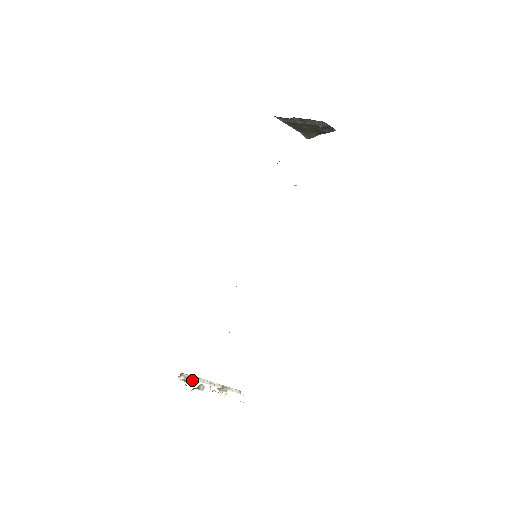
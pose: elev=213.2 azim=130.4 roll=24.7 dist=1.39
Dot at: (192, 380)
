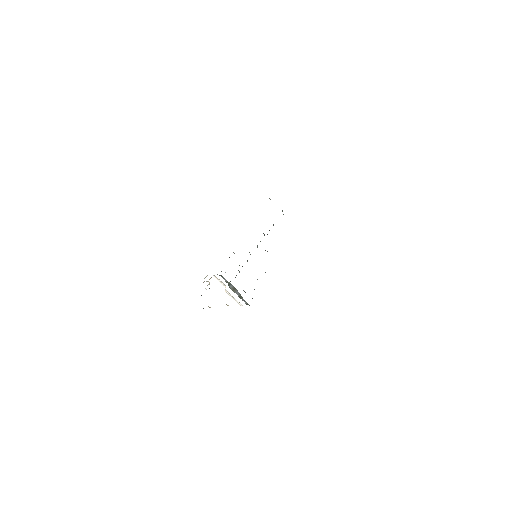
Dot at: occluded
